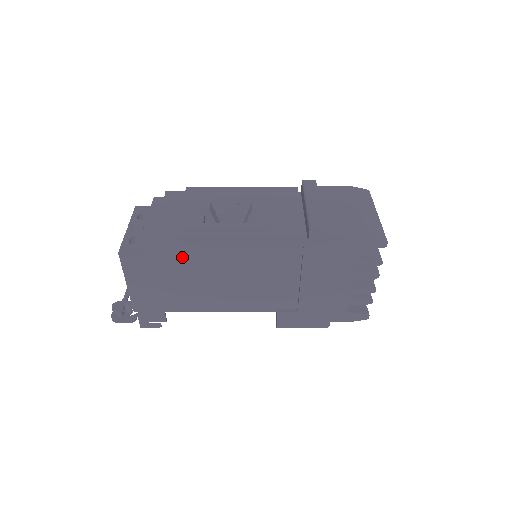
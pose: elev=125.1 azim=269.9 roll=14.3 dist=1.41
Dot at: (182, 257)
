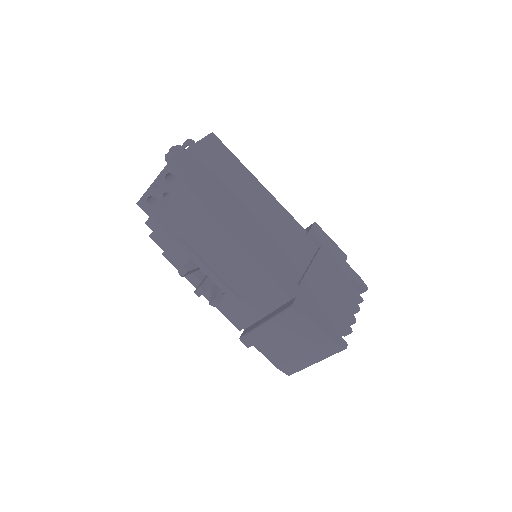
Dot at: occluded
